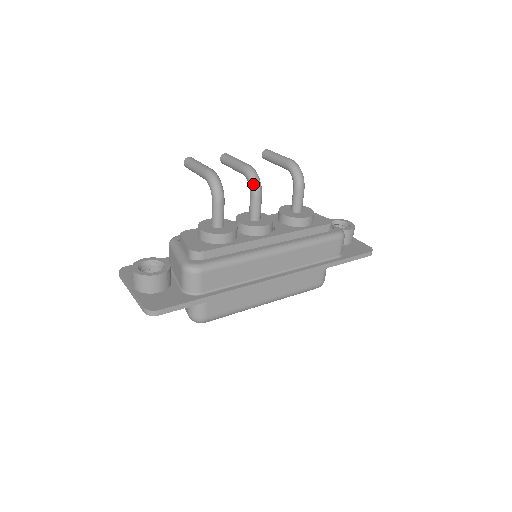
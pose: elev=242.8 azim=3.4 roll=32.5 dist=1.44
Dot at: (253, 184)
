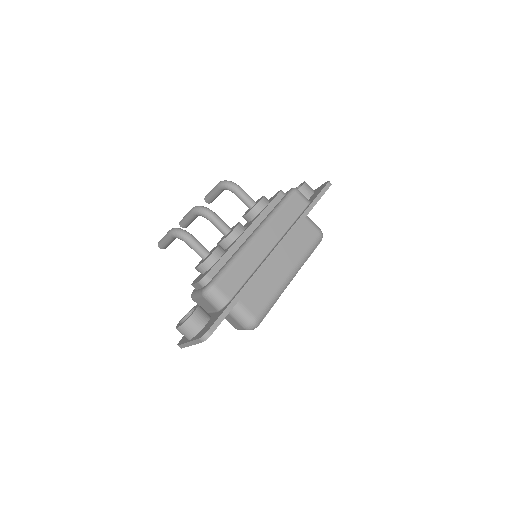
Dot at: (204, 213)
